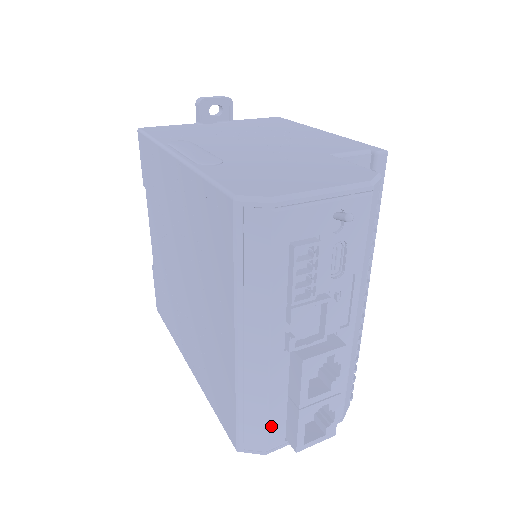
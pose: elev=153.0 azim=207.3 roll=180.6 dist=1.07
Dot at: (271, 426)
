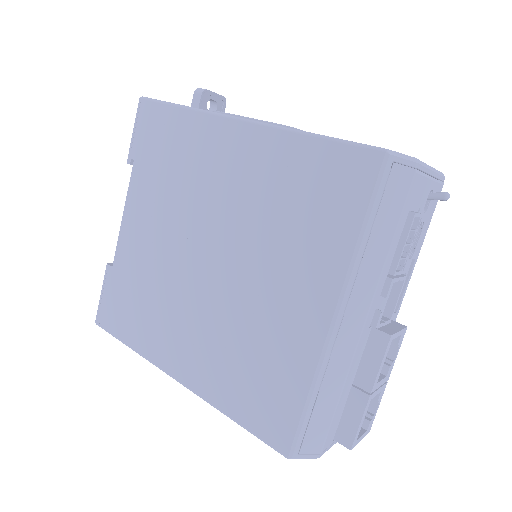
Dot at: (334, 420)
